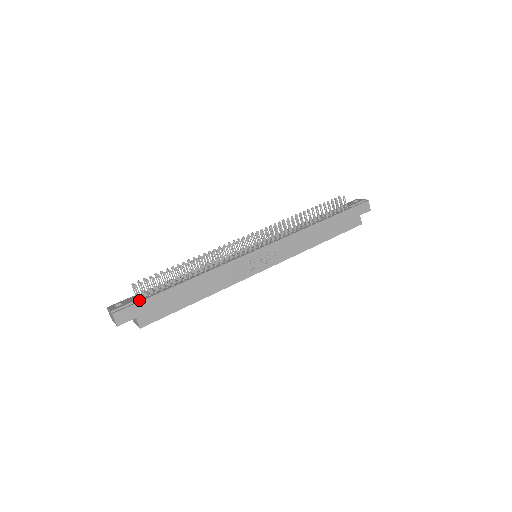
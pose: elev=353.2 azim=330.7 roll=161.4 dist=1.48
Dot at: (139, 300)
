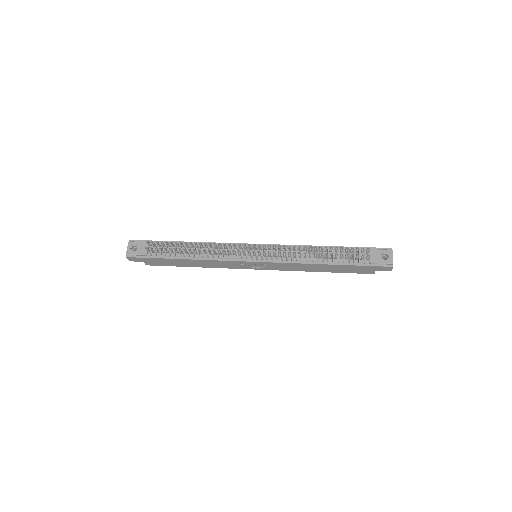
Dot at: (147, 255)
